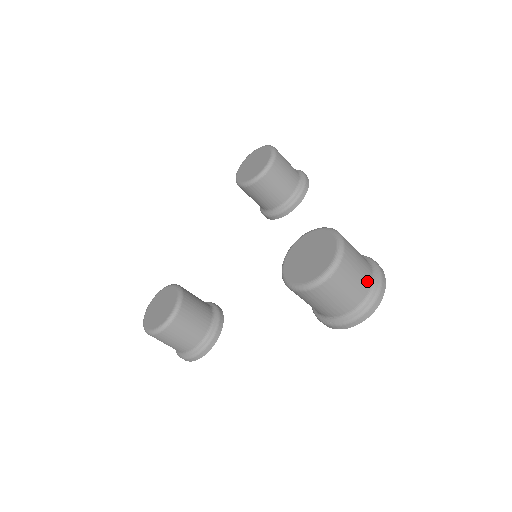
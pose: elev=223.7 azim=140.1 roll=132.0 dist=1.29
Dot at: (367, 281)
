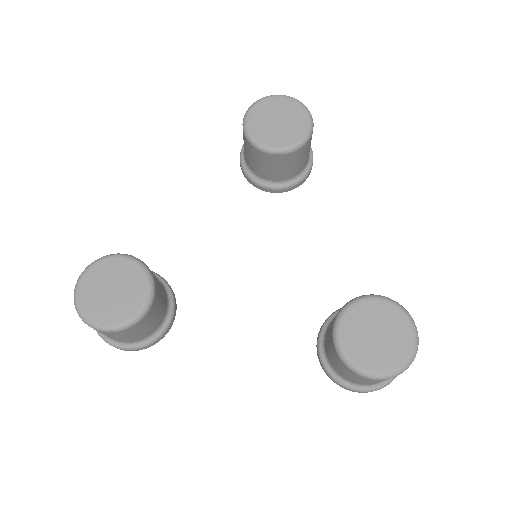
Dot at: occluded
